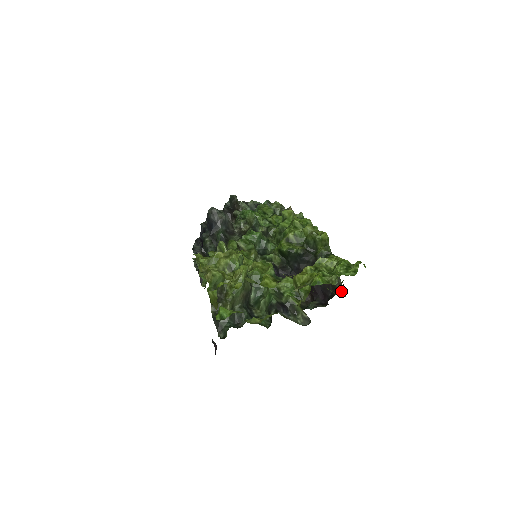
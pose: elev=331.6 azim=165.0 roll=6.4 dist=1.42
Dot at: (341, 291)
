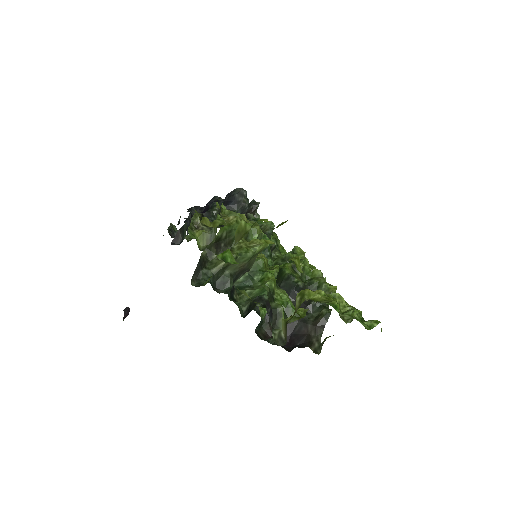
Dot at: (316, 347)
